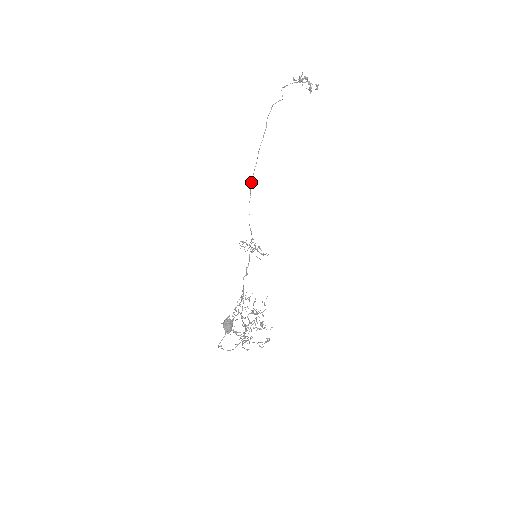
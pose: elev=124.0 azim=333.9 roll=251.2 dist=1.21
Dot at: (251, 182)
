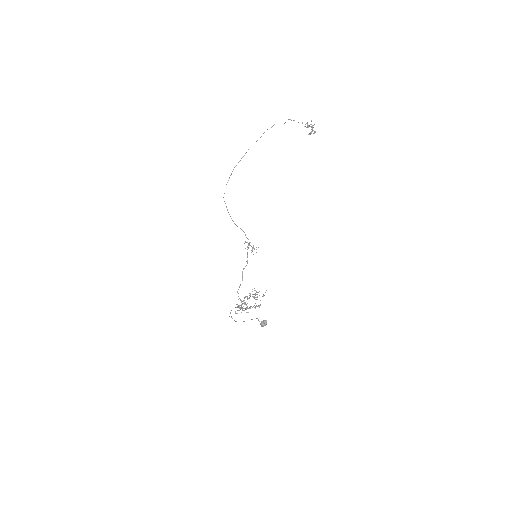
Dot at: occluded
